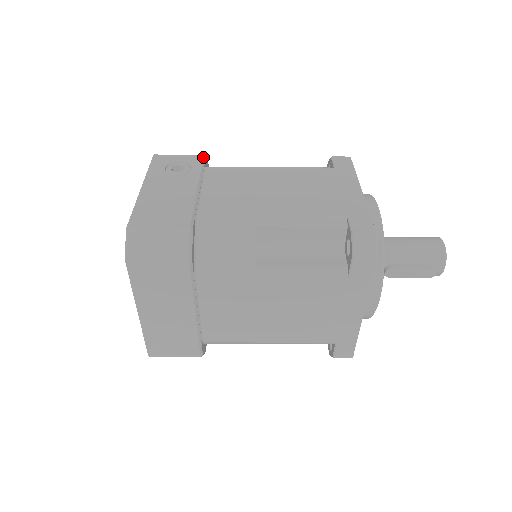
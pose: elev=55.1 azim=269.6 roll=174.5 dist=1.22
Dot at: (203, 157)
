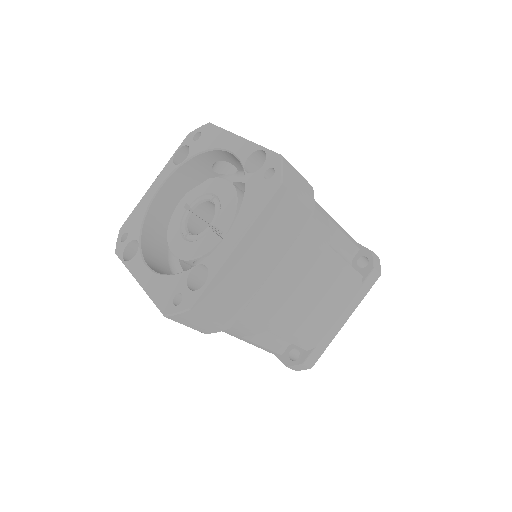
Dot at: occluded
